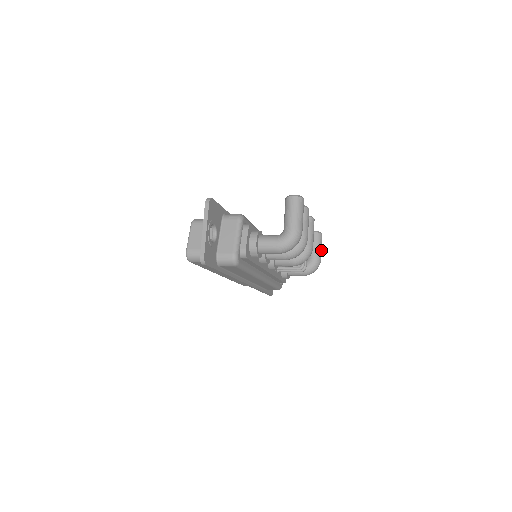
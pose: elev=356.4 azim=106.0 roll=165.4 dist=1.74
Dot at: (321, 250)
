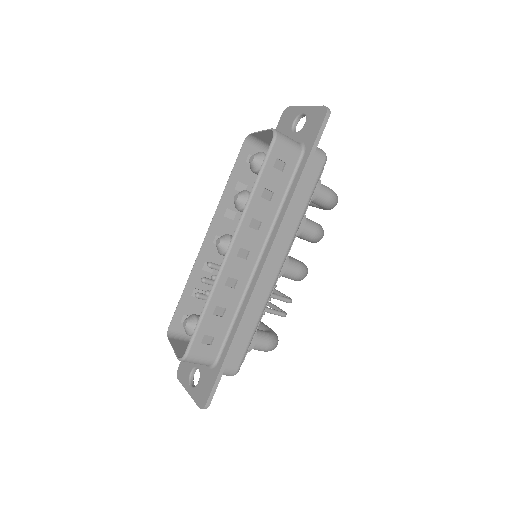
Dot at: occluded
